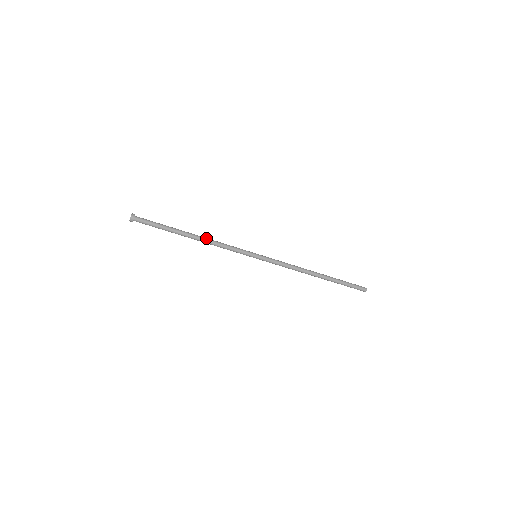
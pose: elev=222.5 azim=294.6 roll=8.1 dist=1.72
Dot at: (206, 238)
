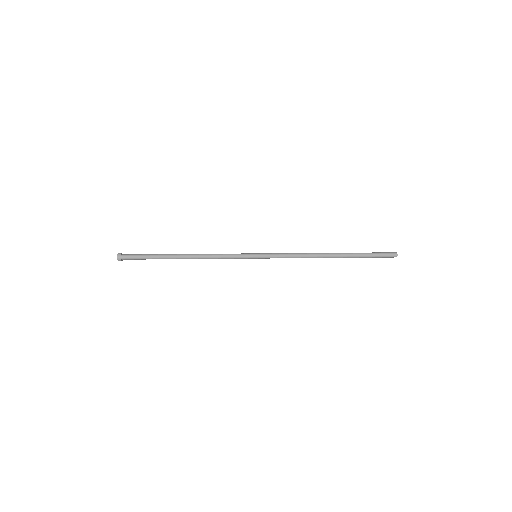
Dot at: (197, 258)
